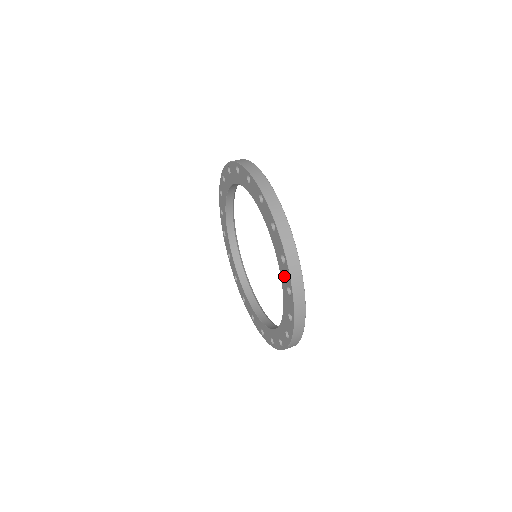
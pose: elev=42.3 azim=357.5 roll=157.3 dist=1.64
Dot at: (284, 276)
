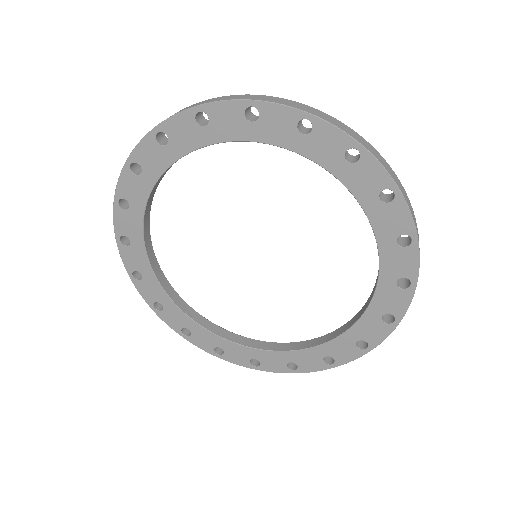
Dot at: (326, 150)
